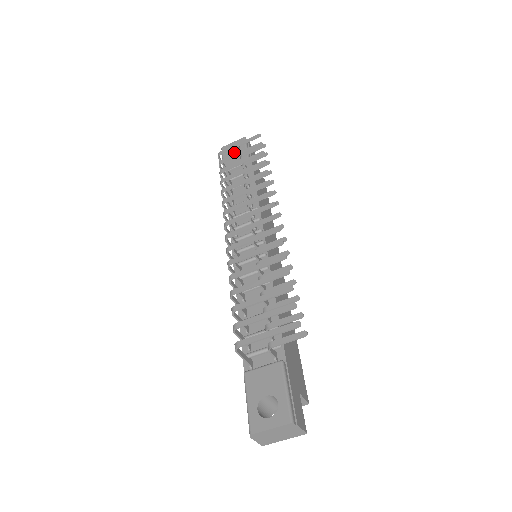
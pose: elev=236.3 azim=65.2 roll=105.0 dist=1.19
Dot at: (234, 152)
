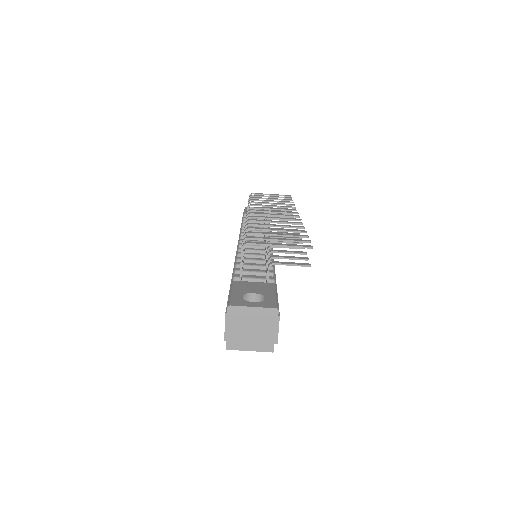
Dot at: occluded
